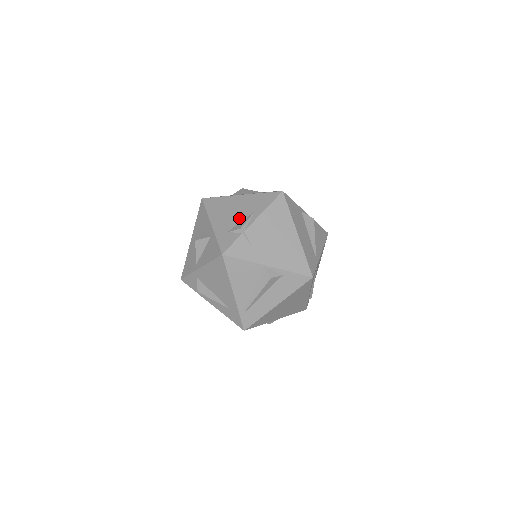
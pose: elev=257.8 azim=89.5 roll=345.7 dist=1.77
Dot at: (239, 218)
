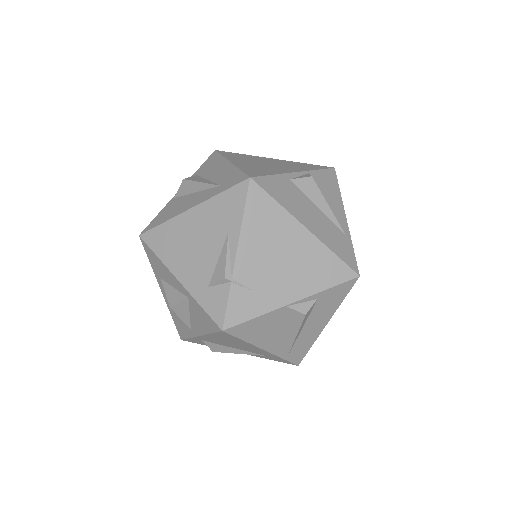
Dot at: (211, 255)
